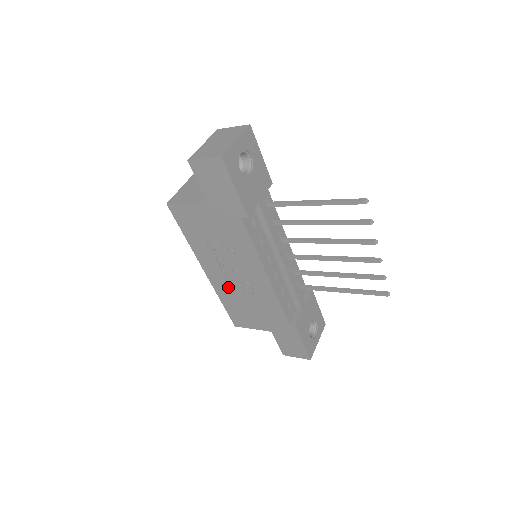
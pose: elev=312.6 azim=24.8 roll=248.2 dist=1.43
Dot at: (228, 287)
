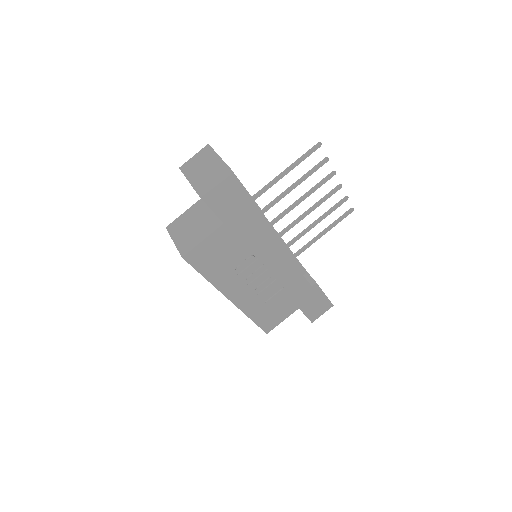
Dot at: (255, 297)
